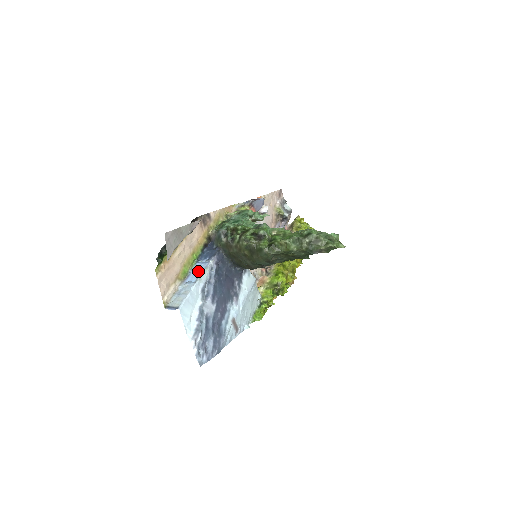
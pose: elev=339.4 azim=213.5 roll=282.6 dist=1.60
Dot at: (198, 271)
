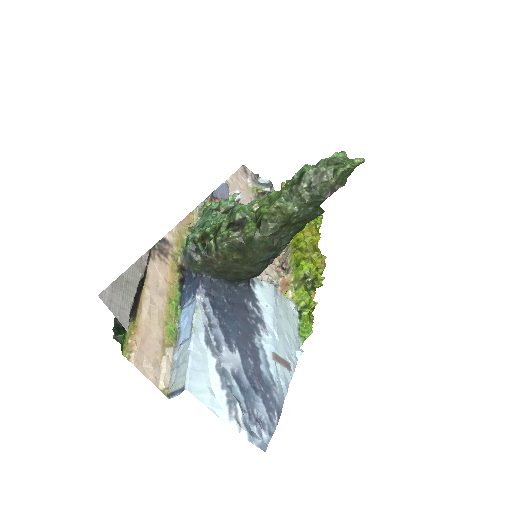
Dot at: (188, 320)
